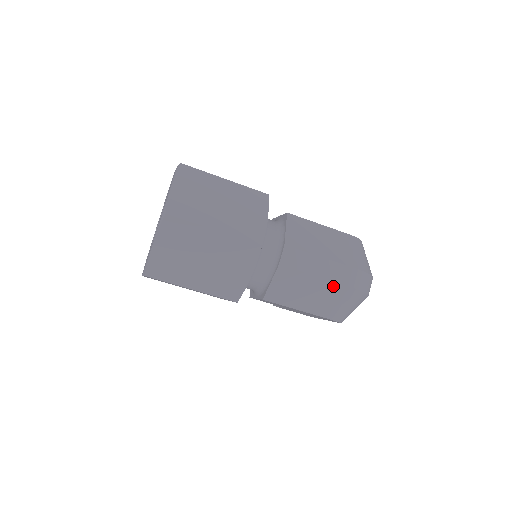
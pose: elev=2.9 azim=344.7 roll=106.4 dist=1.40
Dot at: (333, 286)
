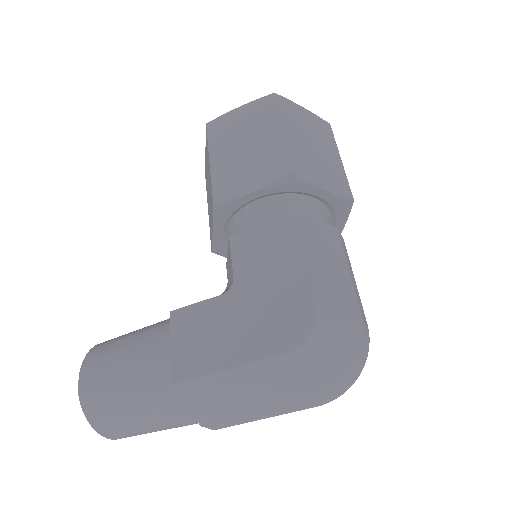
Dot at: (352, 298)
